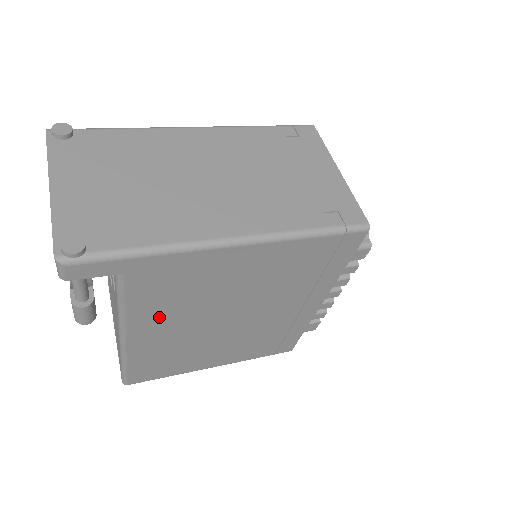
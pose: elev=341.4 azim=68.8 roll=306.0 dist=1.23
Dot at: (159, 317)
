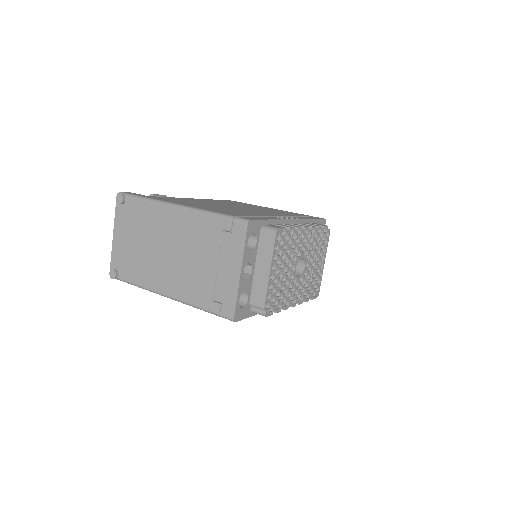
Dot at: occluded
